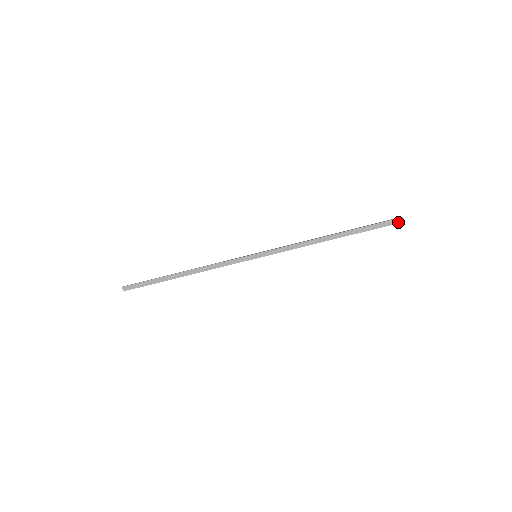
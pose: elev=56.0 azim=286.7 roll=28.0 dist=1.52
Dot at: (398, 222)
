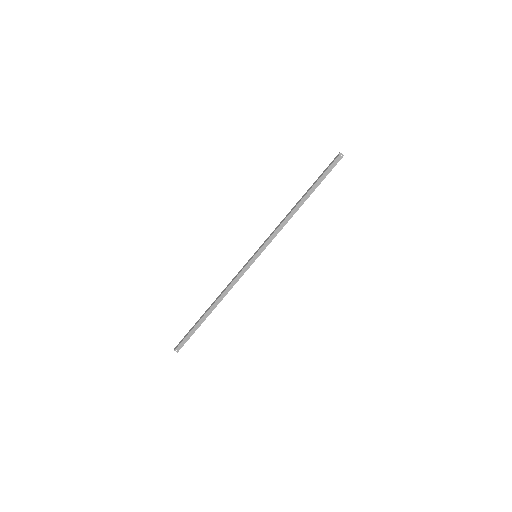
Dot at: (340, 159)
